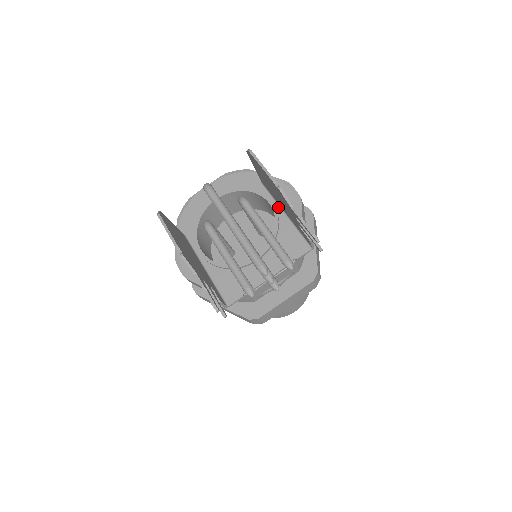
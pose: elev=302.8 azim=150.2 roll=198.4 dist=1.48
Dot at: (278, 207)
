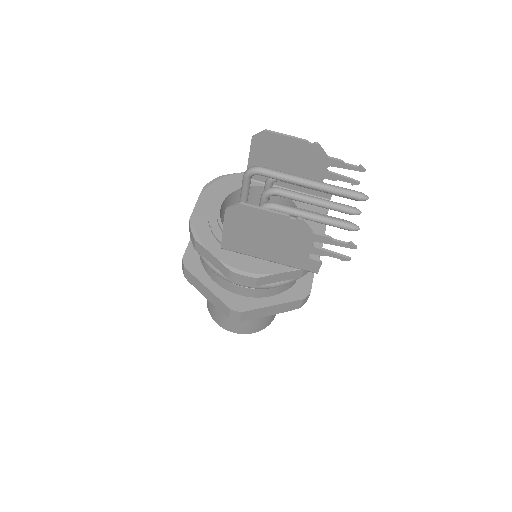
Dot at: occluded
